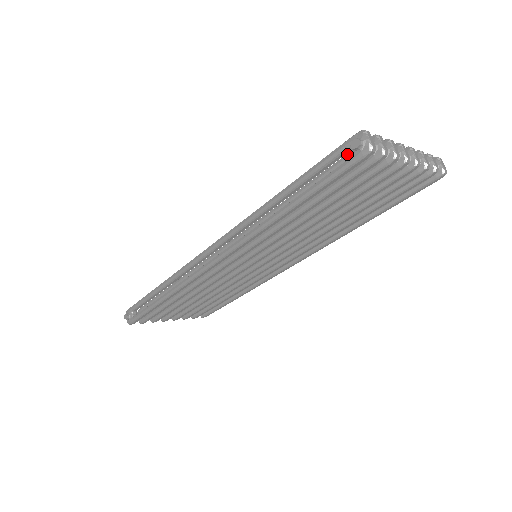
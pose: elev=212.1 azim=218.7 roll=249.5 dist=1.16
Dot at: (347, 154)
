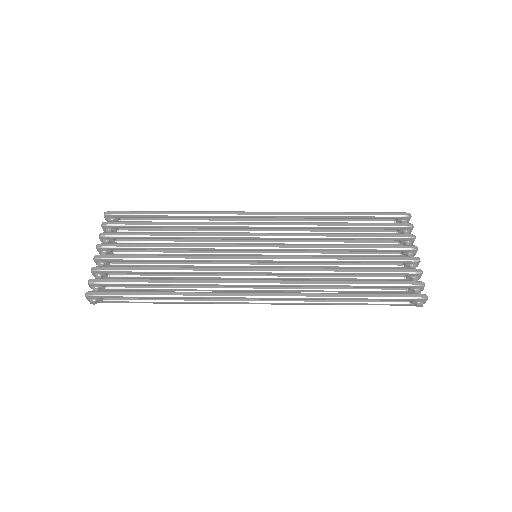
Dot at: (402, 286)
